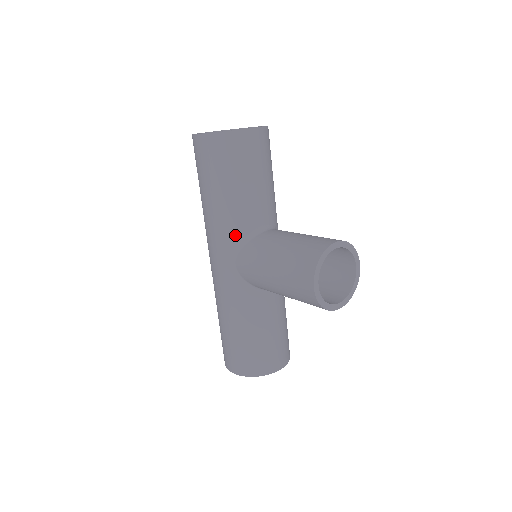
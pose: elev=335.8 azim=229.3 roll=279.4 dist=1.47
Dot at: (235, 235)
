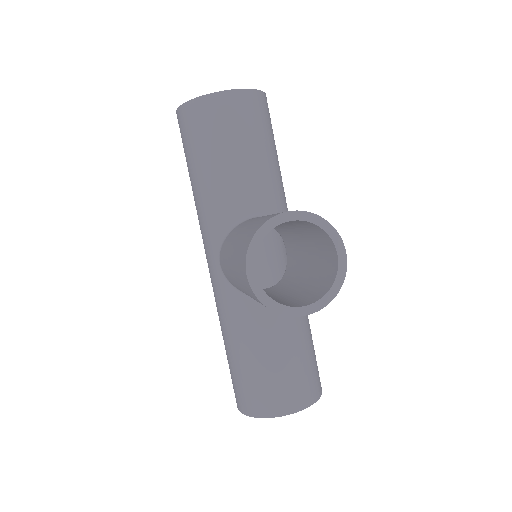
Dot at: (216, 226)
